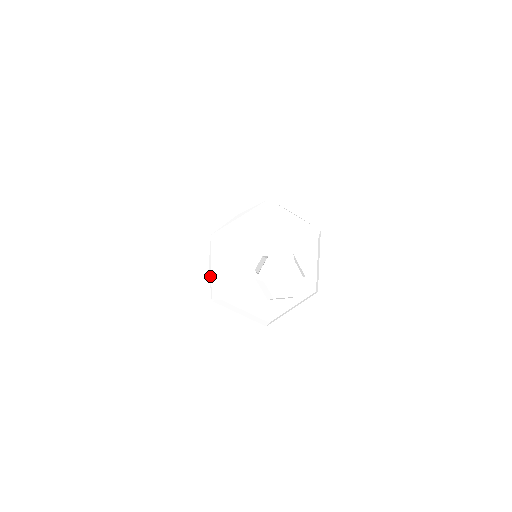
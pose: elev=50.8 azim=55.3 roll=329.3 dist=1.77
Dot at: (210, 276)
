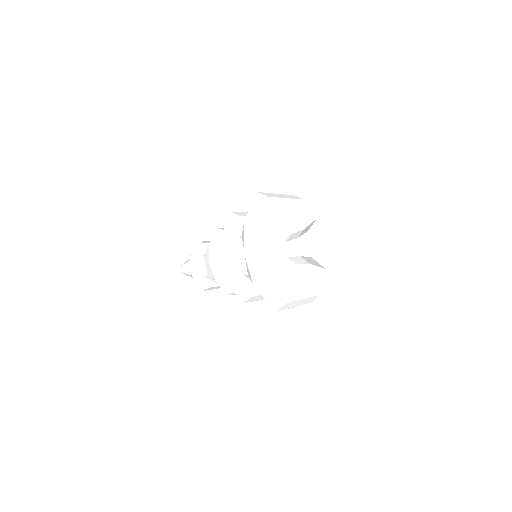
Dot at: (246, 230)
